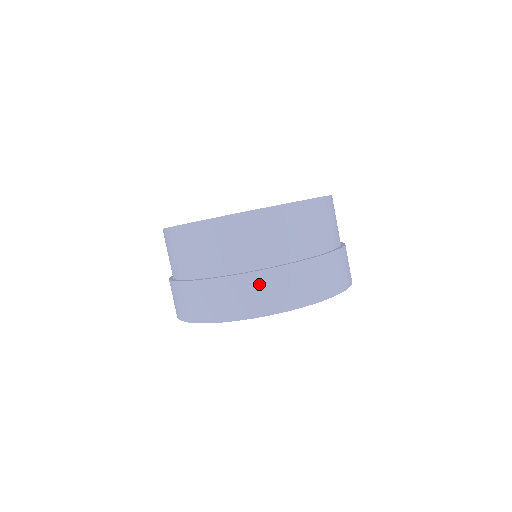
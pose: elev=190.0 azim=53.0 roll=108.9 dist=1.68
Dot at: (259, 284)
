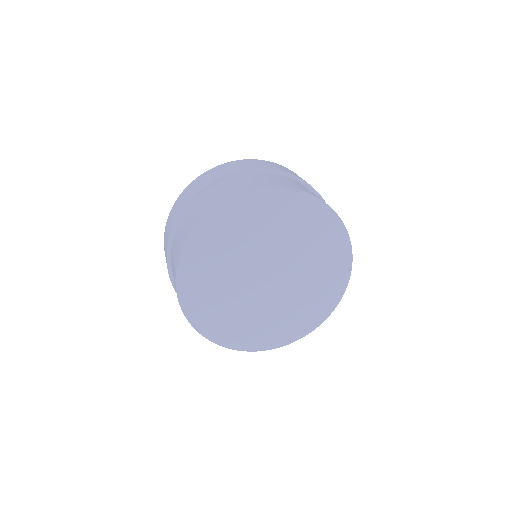
Dot at: occluded
